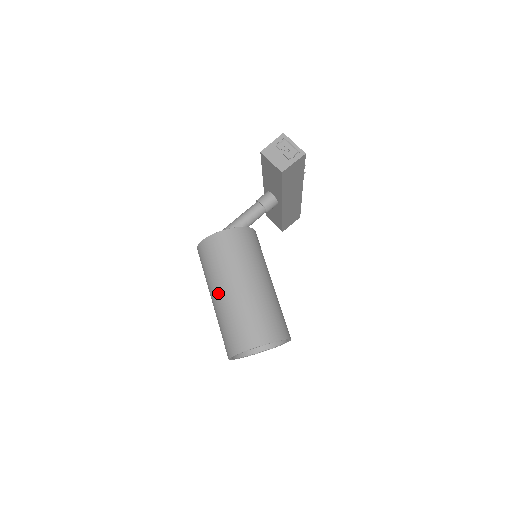
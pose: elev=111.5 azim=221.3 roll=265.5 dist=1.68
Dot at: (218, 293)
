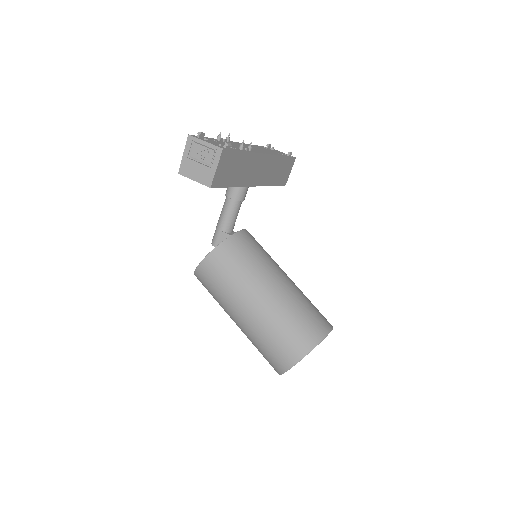
Dot at: (235, 321)
